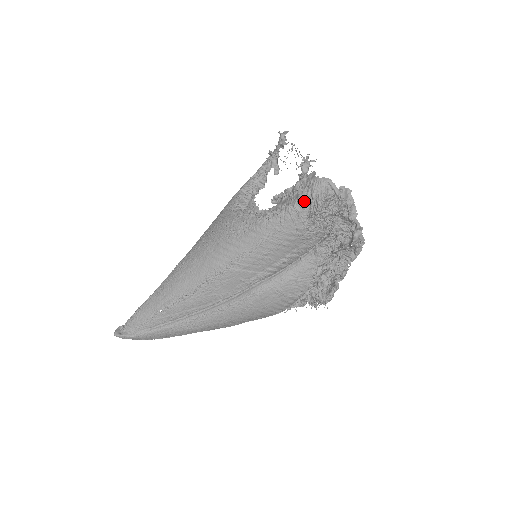
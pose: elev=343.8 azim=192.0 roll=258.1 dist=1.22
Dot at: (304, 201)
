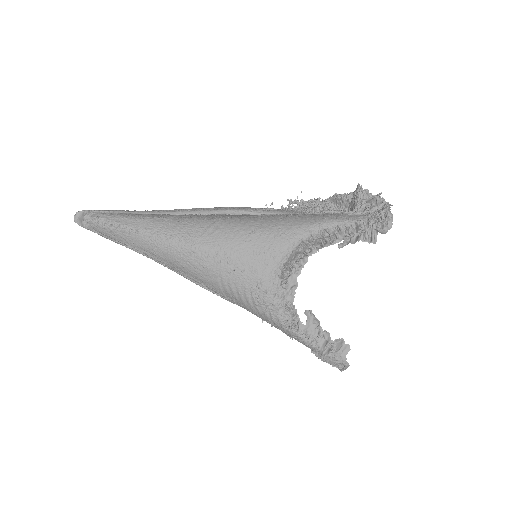
Dot at: (321, 355)
